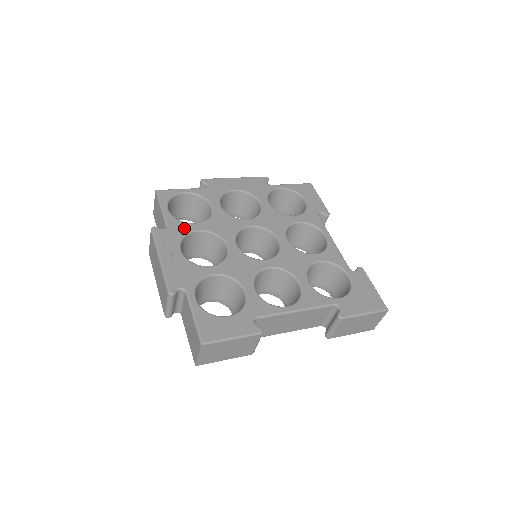
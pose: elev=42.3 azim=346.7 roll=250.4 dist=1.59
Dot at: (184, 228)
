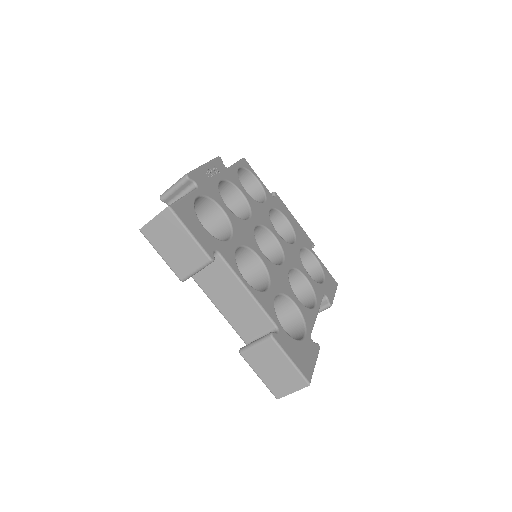
Dot at: (236, 181)
